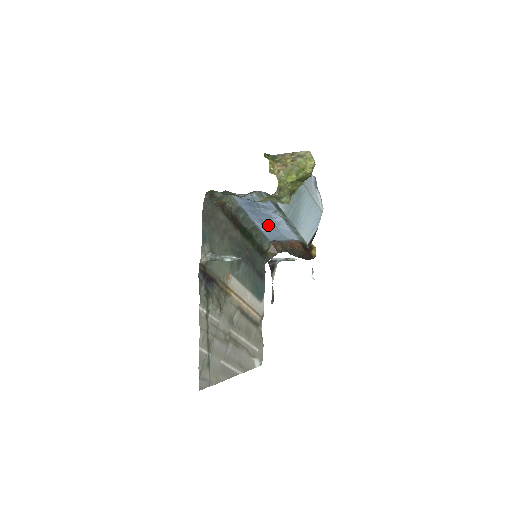
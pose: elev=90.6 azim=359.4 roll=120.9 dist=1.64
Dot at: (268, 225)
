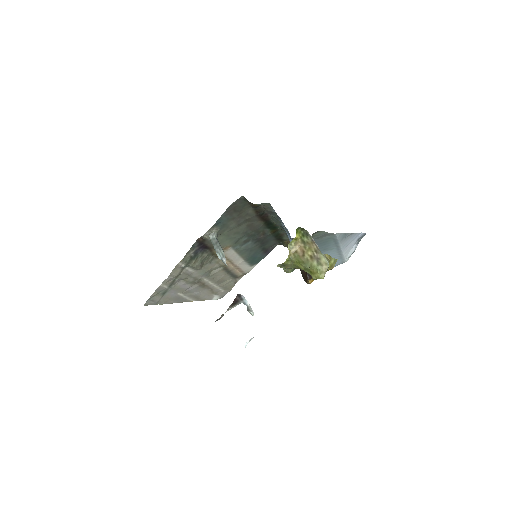
Dot at: occluded
